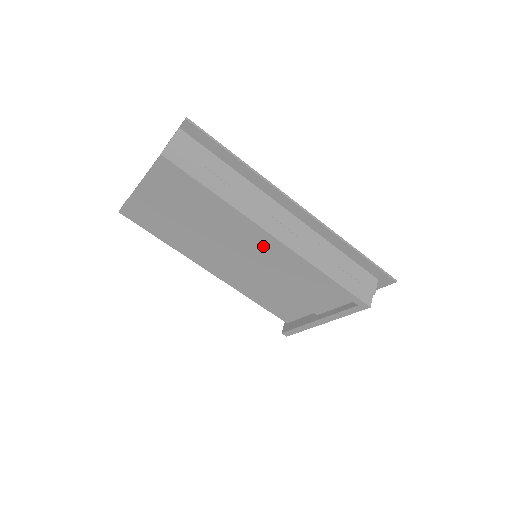
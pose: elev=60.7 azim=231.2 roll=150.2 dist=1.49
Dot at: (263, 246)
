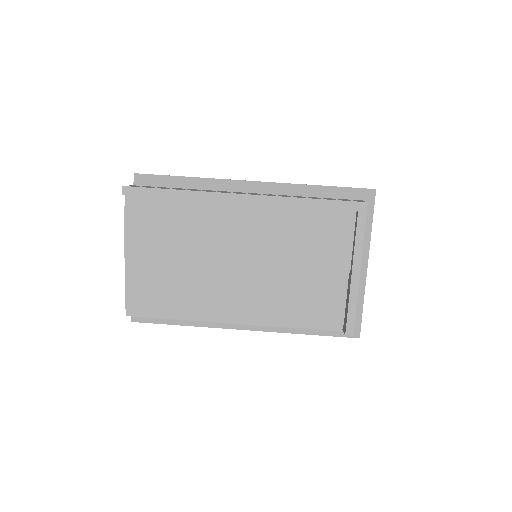
Dot at: (247, 223)
